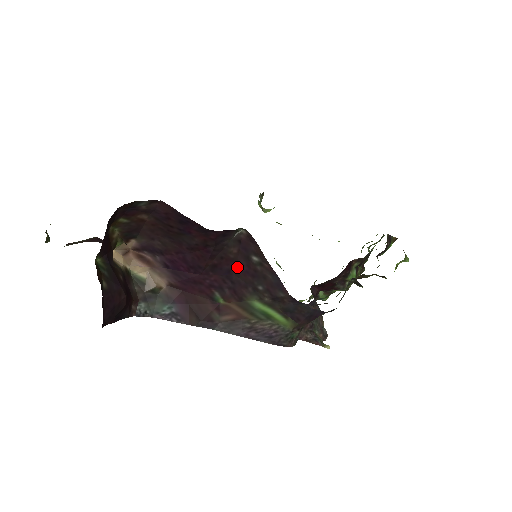
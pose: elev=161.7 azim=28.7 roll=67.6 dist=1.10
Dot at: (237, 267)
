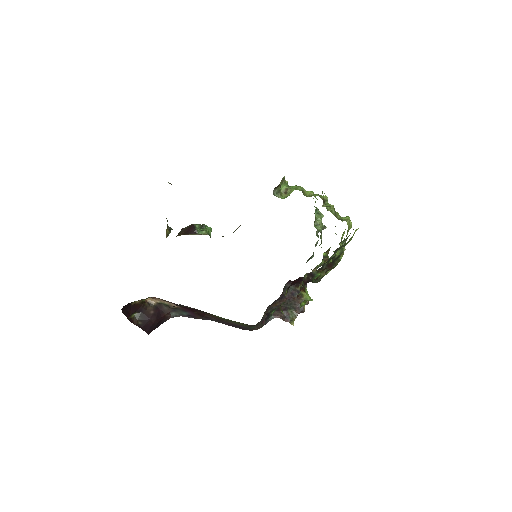
Dot at: occluded
